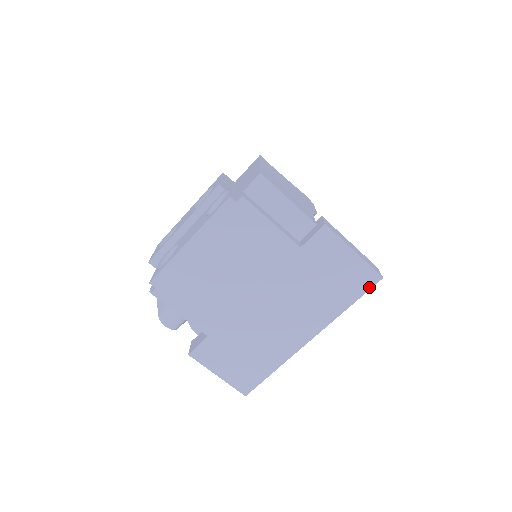
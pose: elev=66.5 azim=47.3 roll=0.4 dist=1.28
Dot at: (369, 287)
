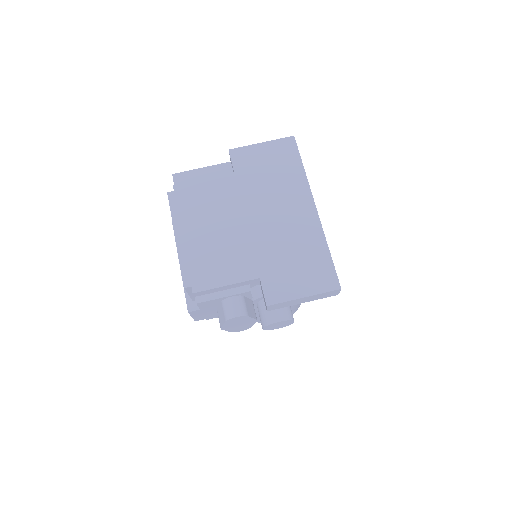
Dot at: (295, 147)
